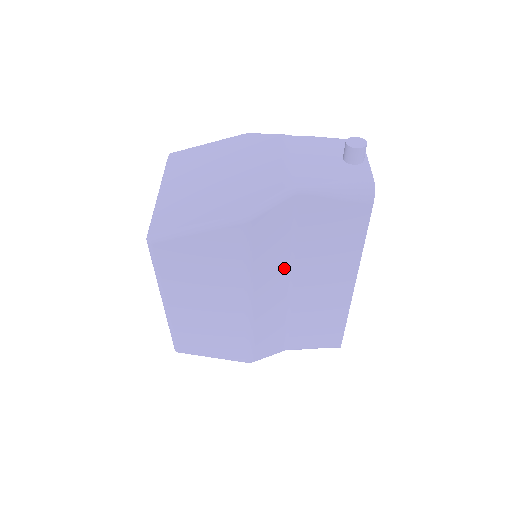
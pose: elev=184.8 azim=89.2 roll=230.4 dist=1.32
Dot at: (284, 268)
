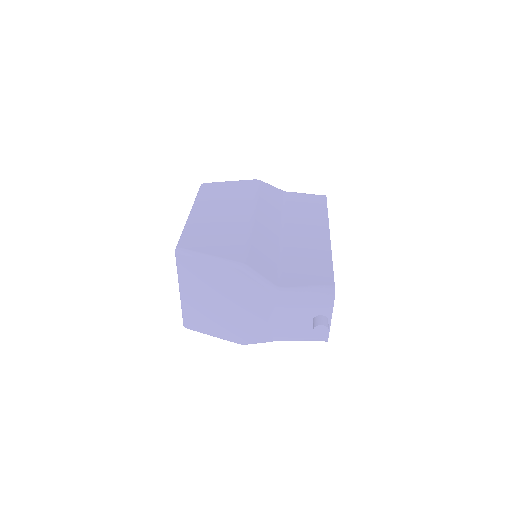
Dot at: occluded
